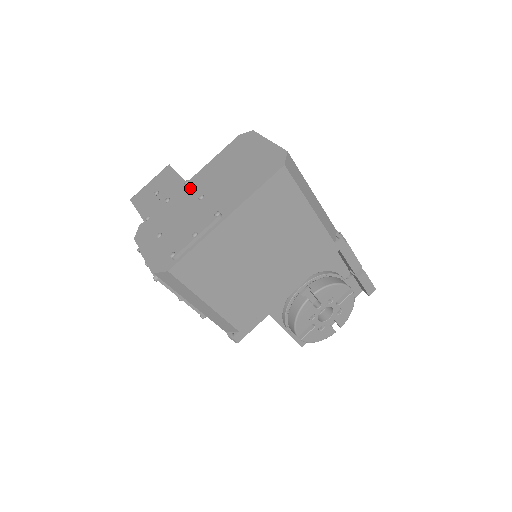
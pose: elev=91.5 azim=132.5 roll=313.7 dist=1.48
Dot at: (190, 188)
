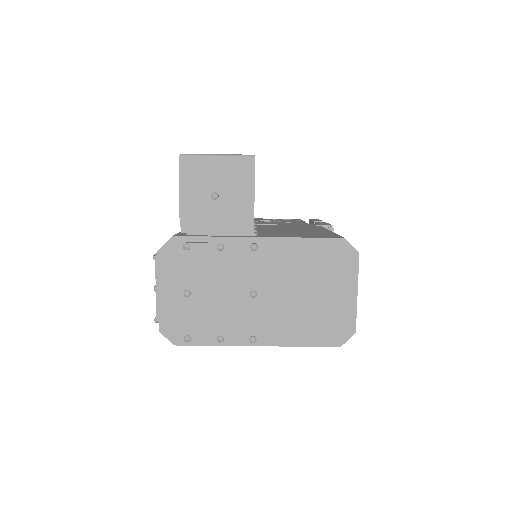
Dot at: (252, 262)
